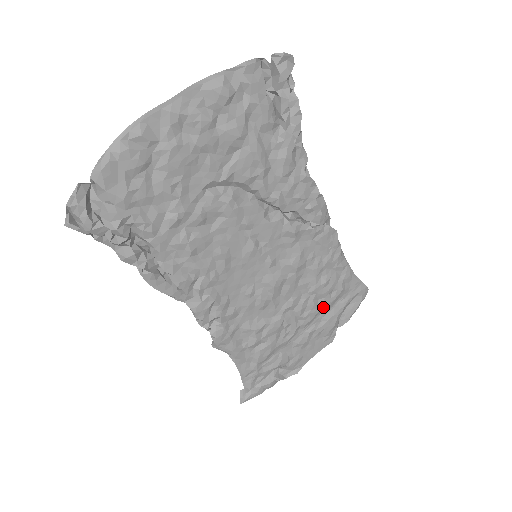
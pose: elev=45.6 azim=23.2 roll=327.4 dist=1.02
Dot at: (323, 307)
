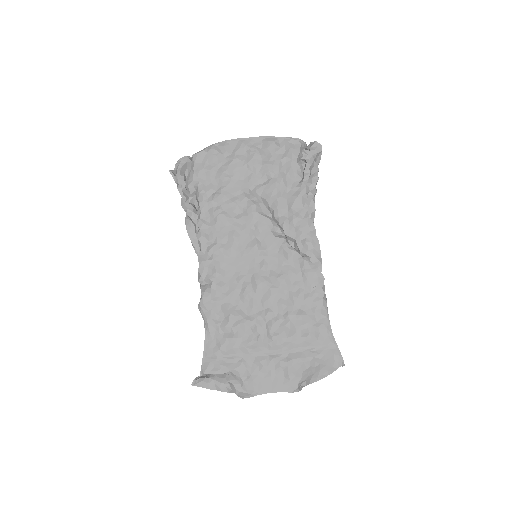
Dot at: (292, 340)
